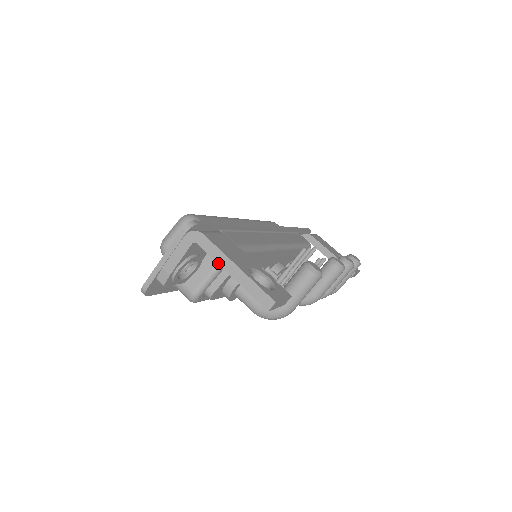
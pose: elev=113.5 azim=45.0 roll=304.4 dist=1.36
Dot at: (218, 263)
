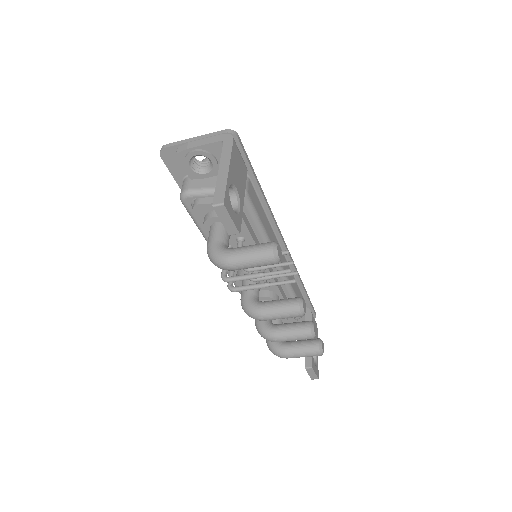
Dot at: (221, 160)
